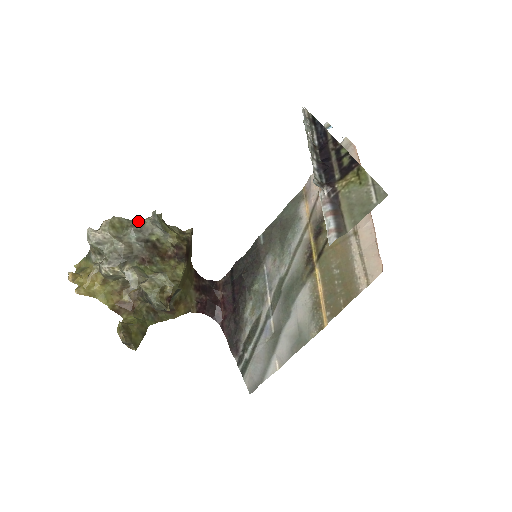
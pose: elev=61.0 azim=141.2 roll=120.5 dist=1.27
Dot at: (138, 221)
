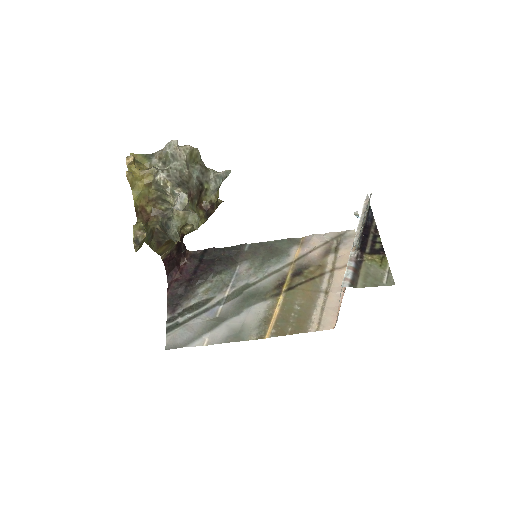
Dot at: occluded
